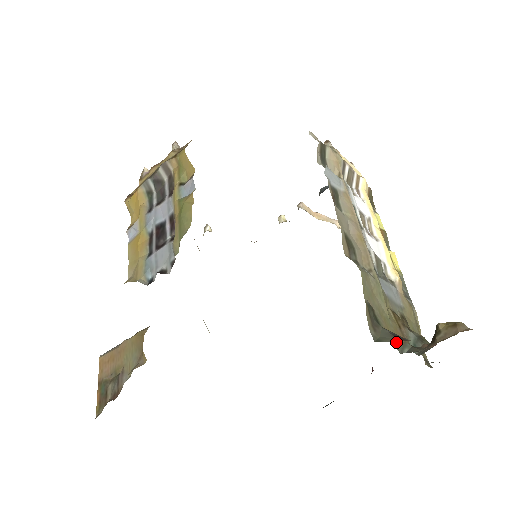
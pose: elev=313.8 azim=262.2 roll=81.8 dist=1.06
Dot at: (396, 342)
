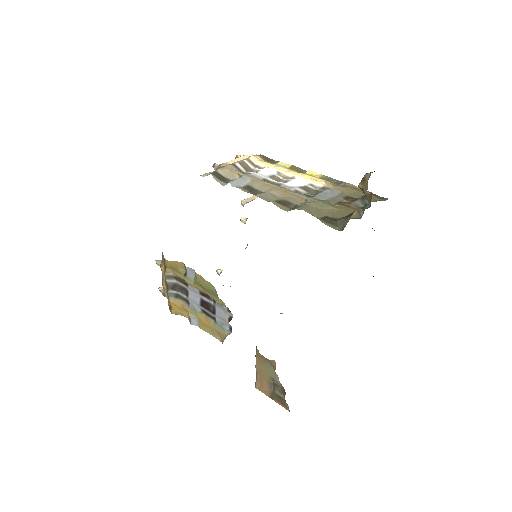
Dot at: (354, 216)
